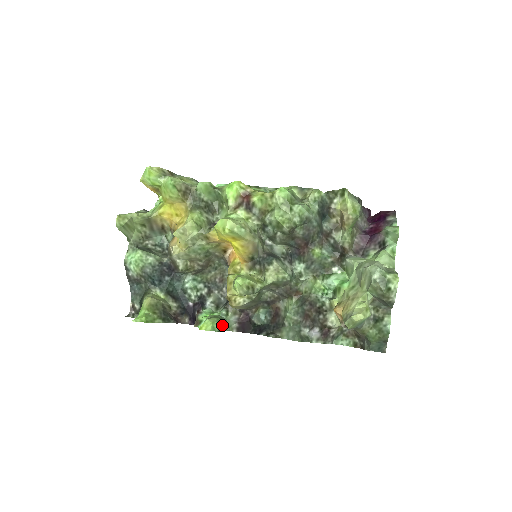
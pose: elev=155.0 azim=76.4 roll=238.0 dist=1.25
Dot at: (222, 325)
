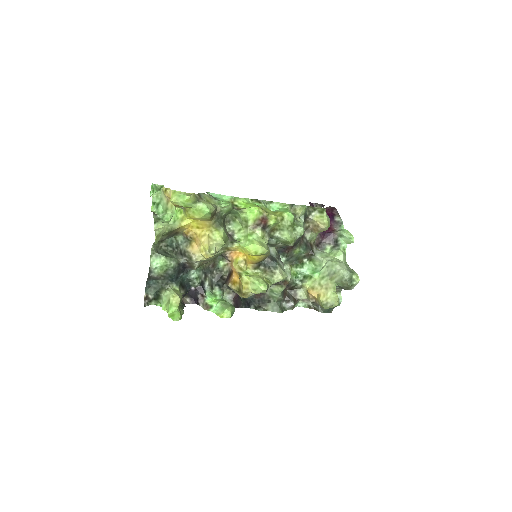
Dot at: (234, 311)
